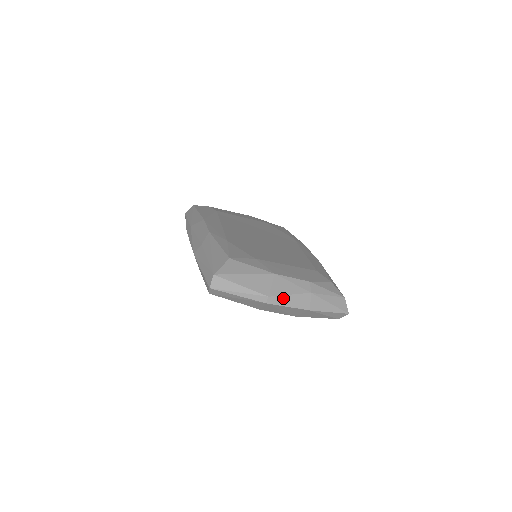
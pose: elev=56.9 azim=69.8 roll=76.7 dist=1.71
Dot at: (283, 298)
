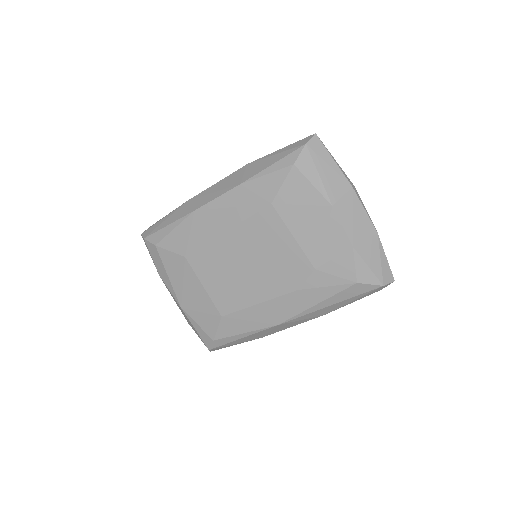
Dot at: occluded
